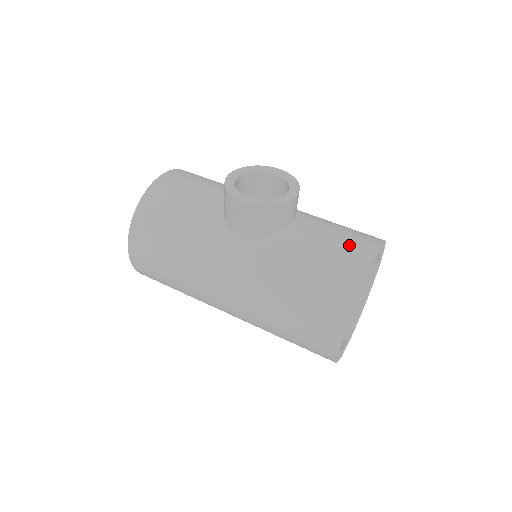
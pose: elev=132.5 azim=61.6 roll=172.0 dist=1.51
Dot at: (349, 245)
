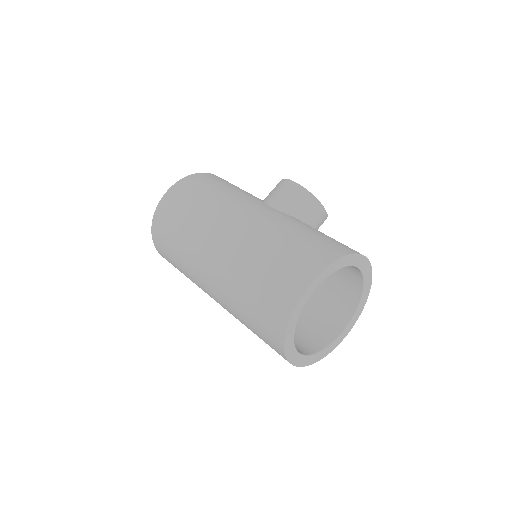
Dot at: occluded
